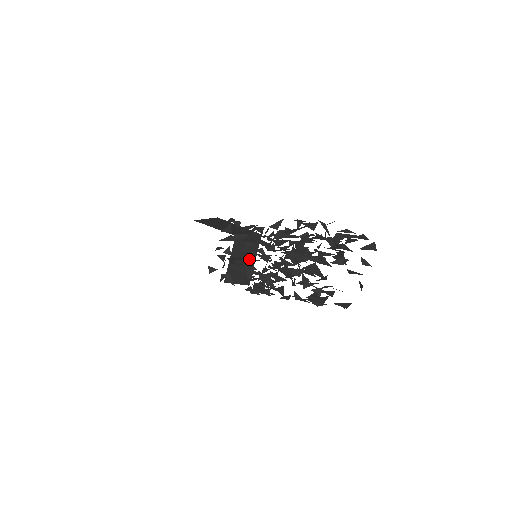
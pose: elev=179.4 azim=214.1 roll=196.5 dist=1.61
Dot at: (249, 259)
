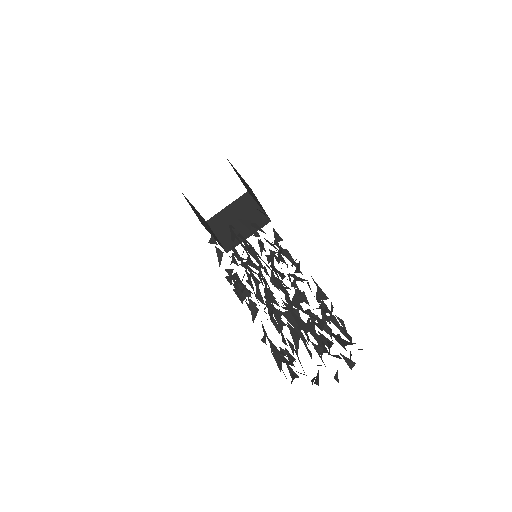
Dot at: occluded
